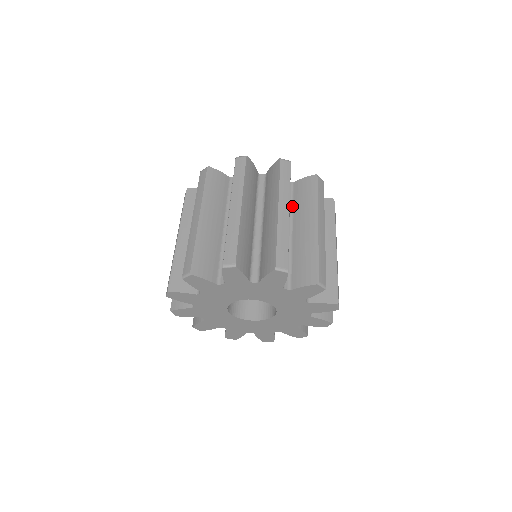
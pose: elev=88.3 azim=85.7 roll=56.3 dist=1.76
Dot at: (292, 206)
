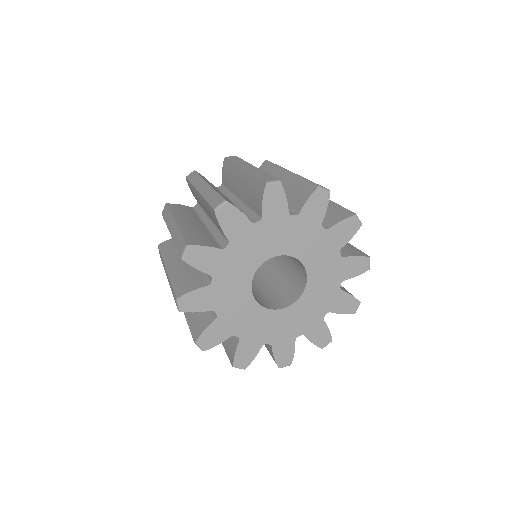
Dot at: (229, 191)
